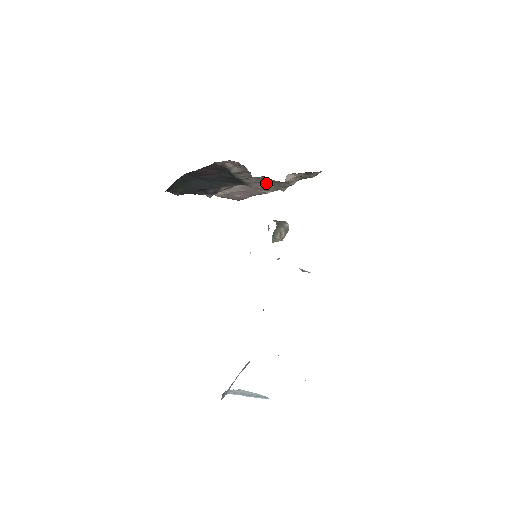
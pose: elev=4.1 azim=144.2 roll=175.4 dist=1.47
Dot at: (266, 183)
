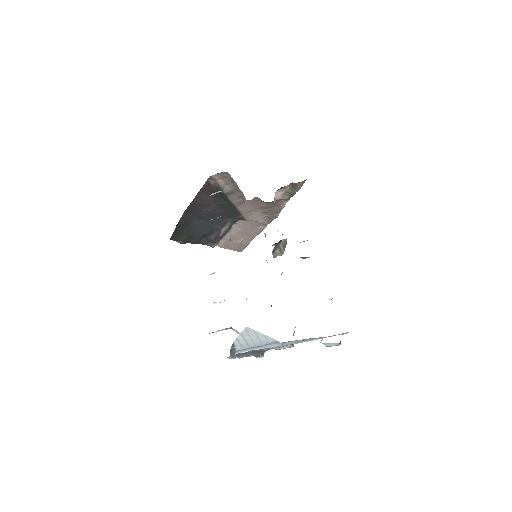
Dot at: (260, 213)
